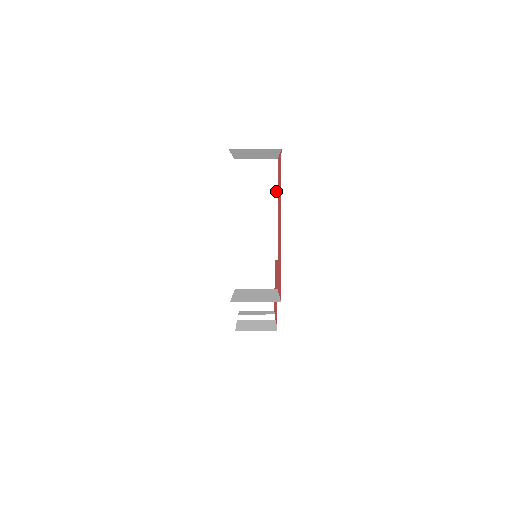
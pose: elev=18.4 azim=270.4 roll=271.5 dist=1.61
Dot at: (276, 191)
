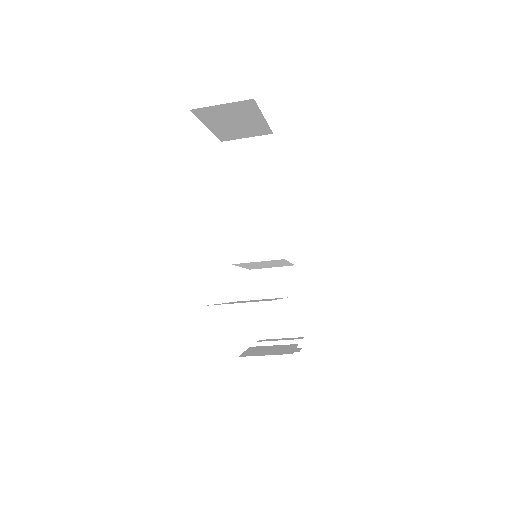
Dot at: (275, 173)
